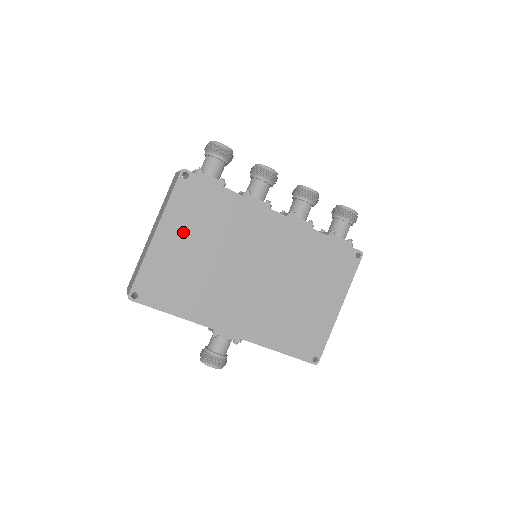
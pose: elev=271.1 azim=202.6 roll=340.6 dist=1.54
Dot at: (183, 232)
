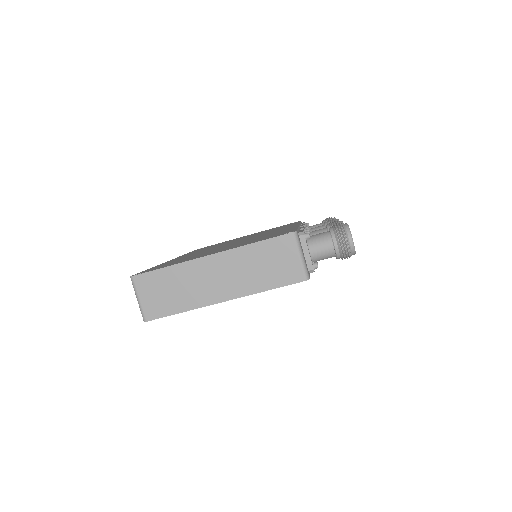
Dot at: occluded
